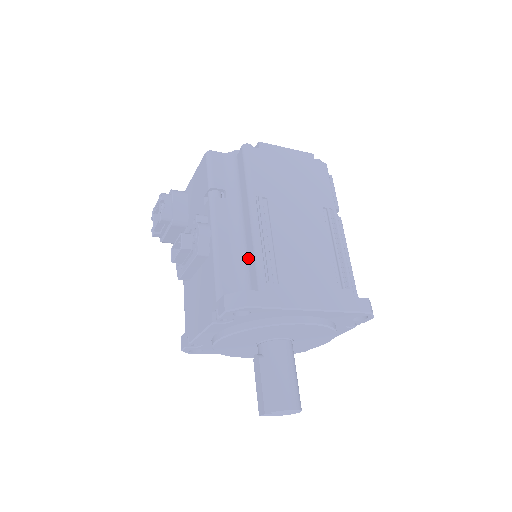
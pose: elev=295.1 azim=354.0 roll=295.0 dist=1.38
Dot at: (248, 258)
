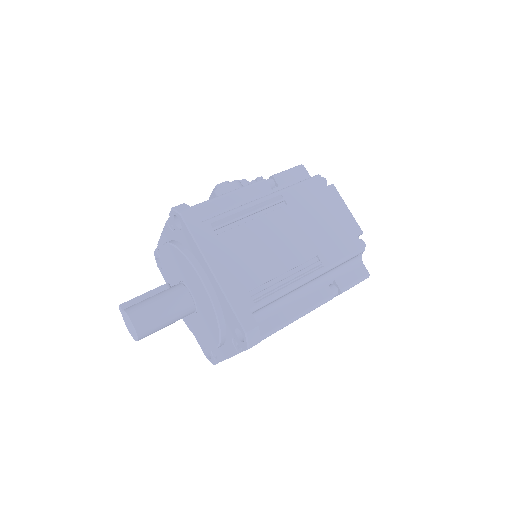
Dot at: occluded
